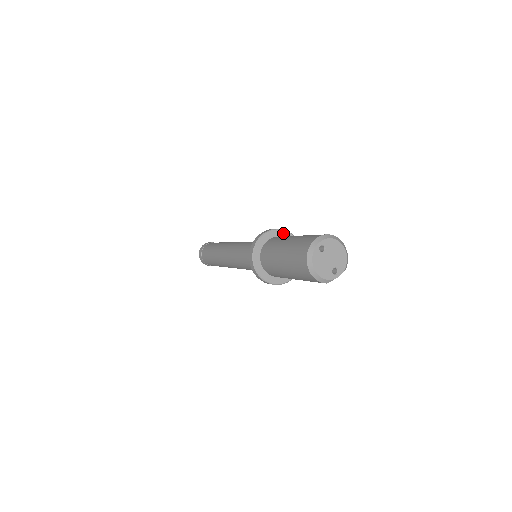
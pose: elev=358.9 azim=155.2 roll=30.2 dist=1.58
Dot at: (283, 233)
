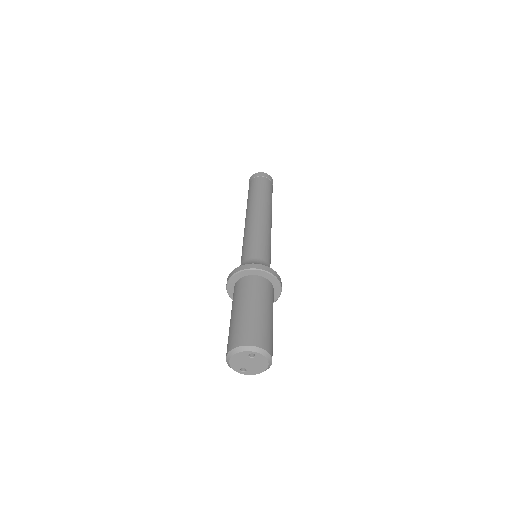
Dot at: (276, 283)
